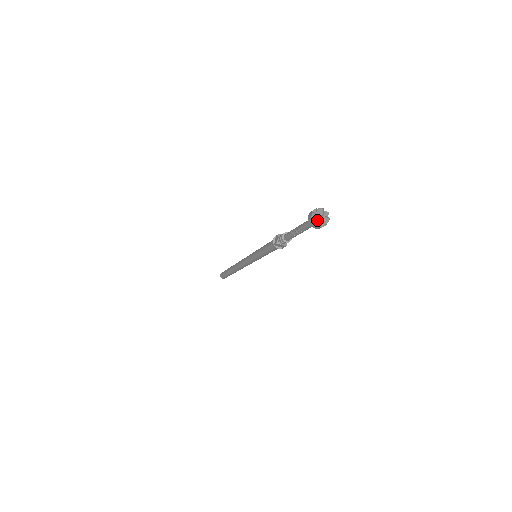
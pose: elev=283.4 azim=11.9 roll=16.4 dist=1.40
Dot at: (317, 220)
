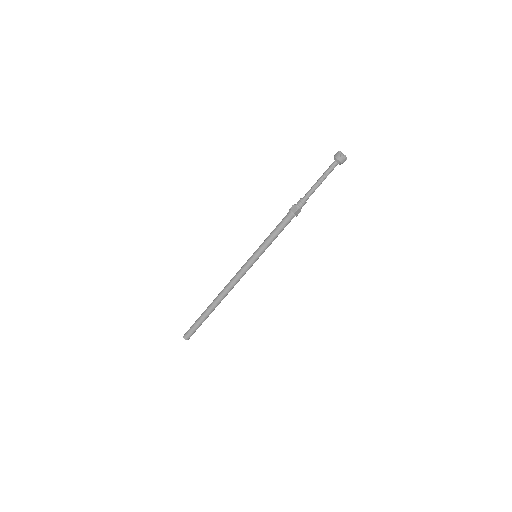
Dot at: (342, 157)
